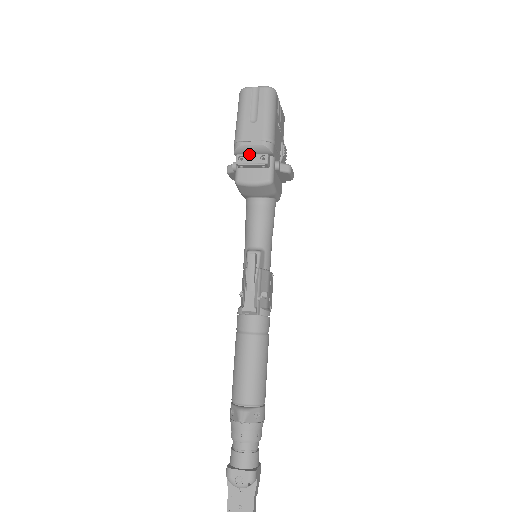
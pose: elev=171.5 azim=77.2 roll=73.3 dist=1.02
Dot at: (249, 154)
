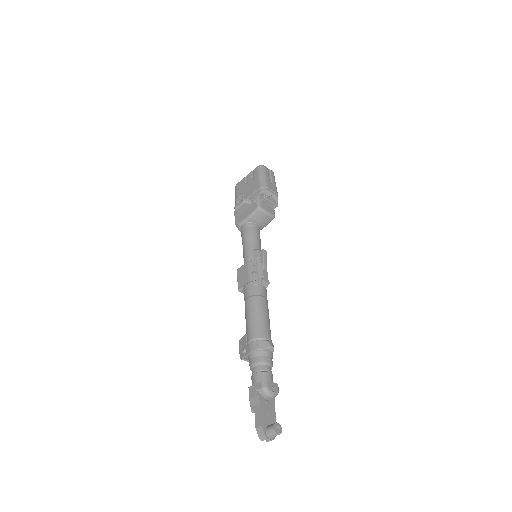
Dot at: (270, 197)
